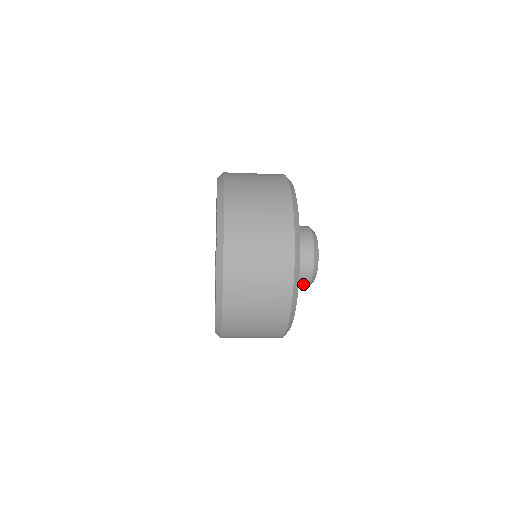
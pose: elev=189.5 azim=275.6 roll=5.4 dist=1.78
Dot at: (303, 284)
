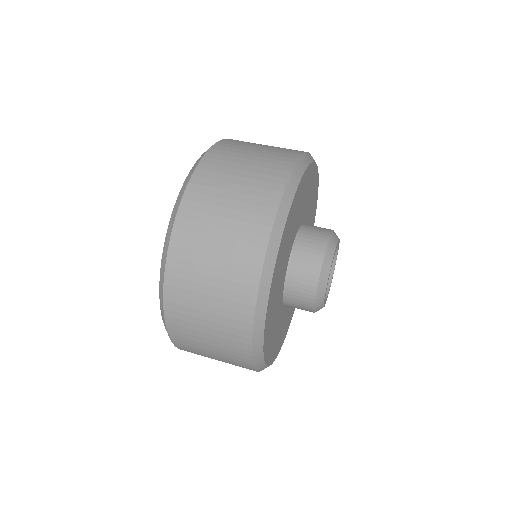
Dot at: (305, 309)
